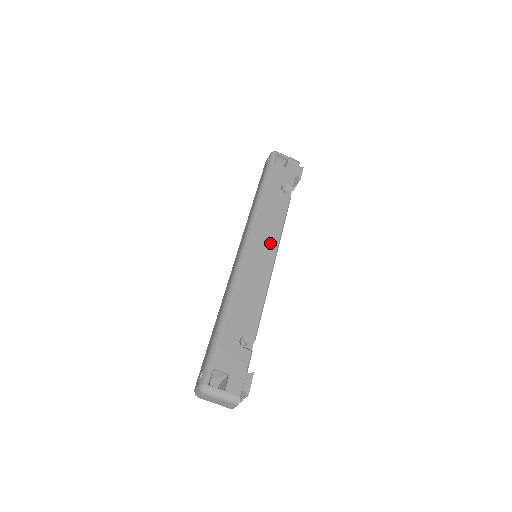
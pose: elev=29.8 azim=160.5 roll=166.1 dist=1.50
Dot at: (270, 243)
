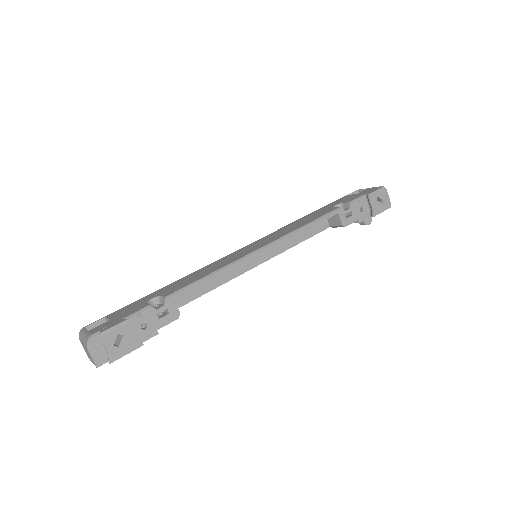
Dot at: (272, 239)
